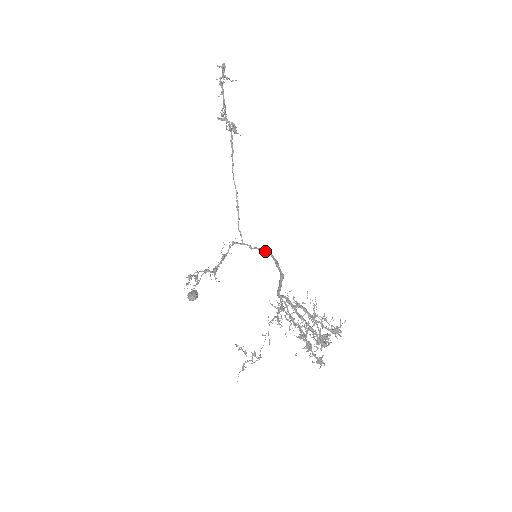
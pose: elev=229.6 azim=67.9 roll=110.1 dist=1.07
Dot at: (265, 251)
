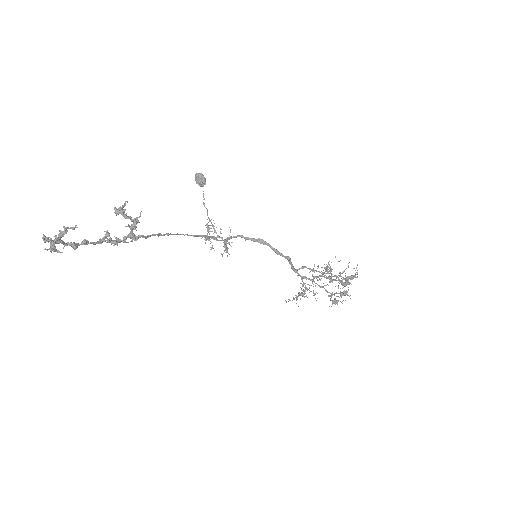
Dot at: occluded
